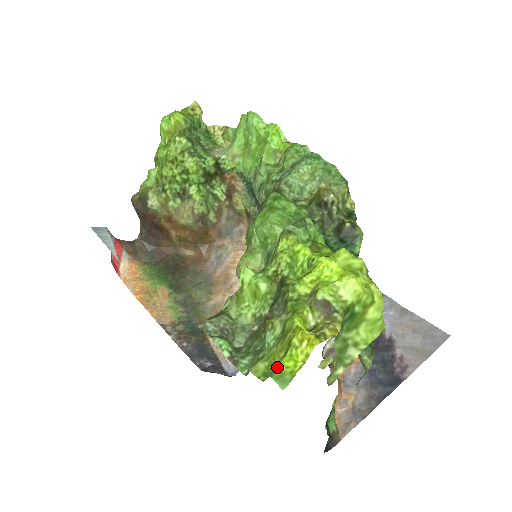
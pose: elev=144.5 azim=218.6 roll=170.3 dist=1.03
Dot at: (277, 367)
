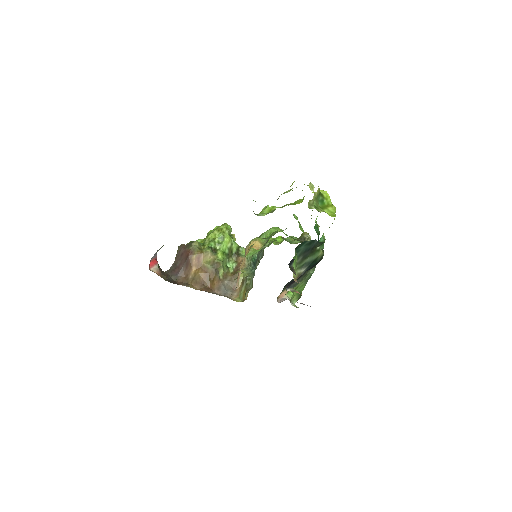
Dot at: occluded
